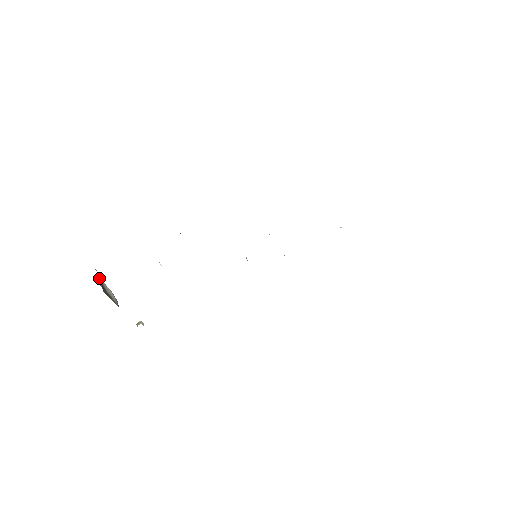
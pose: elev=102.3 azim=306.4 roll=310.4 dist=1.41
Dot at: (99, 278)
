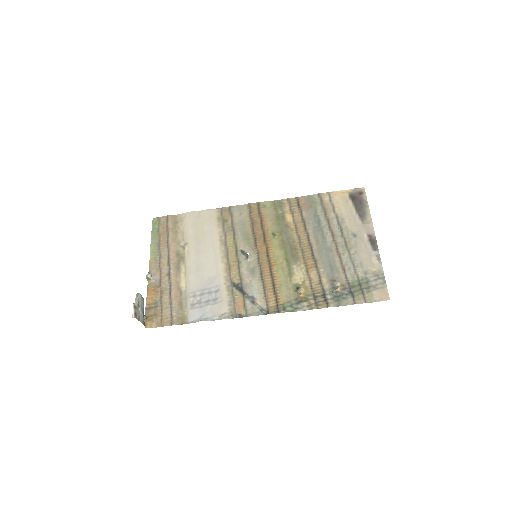
Dot at: (143, 324)
